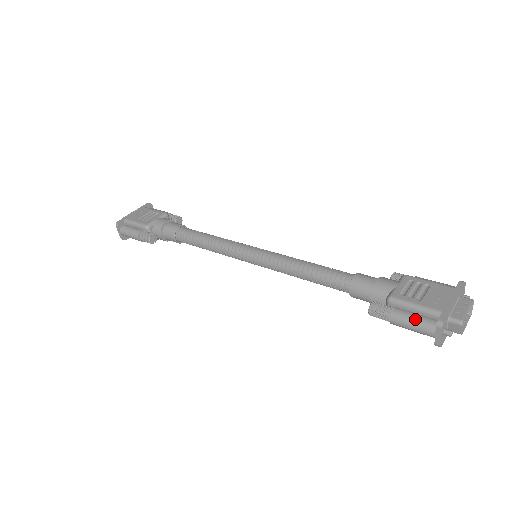
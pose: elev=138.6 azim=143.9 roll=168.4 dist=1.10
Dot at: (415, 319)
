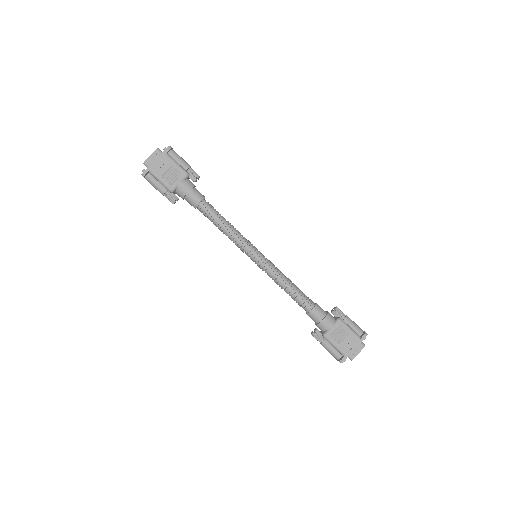
Dot at: (332, 351)
